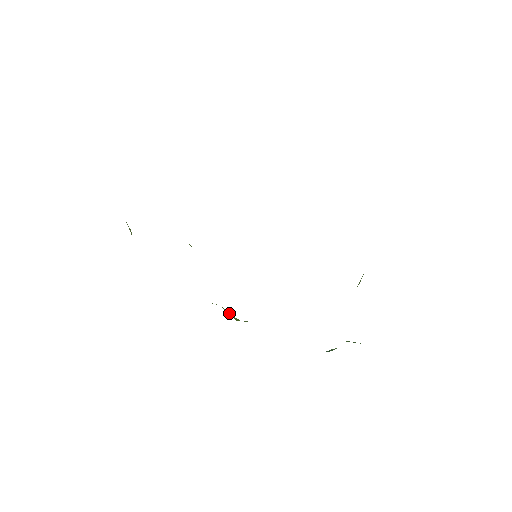
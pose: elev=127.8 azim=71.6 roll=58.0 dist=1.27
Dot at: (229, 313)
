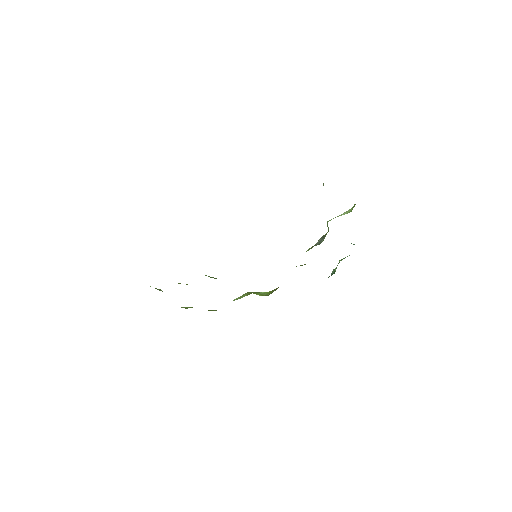
Dot at: (259, 293)
